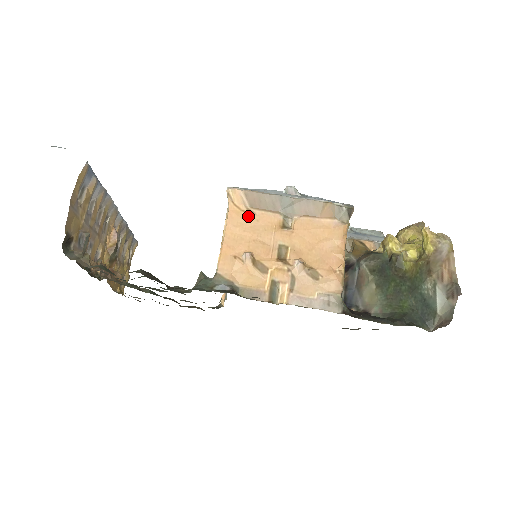
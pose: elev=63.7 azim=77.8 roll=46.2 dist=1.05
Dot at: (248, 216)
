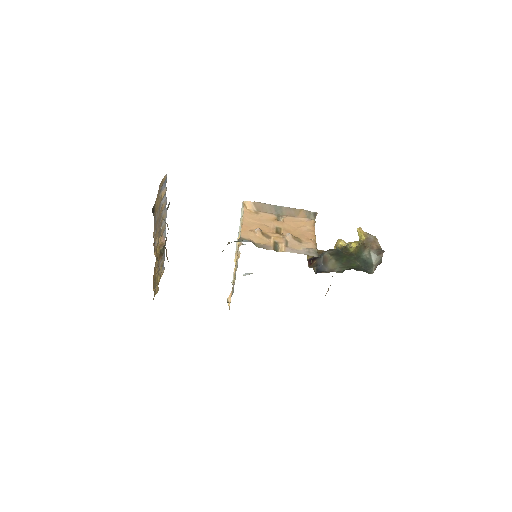
Dot at: (256, 214)
